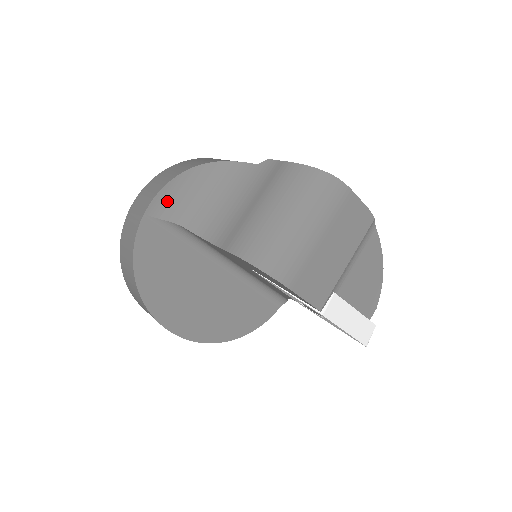
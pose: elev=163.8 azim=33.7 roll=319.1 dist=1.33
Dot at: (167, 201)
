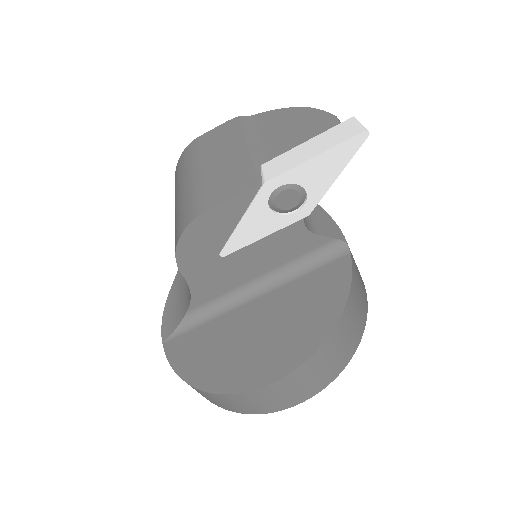
Dot at: (171, 318)
